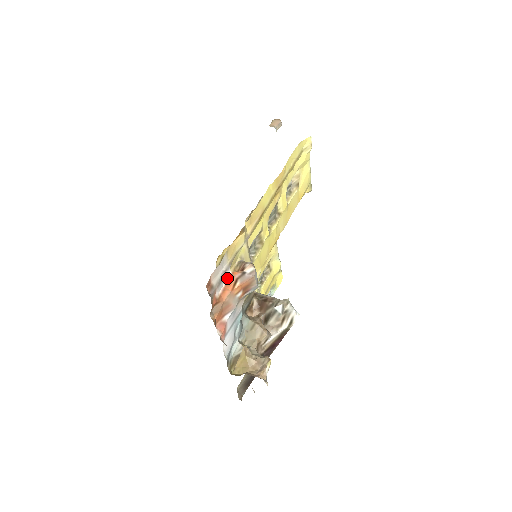
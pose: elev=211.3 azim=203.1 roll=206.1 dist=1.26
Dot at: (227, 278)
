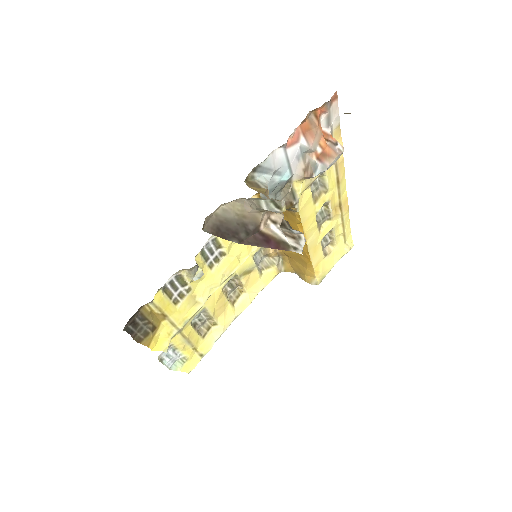
Dot at: (326, 131)
